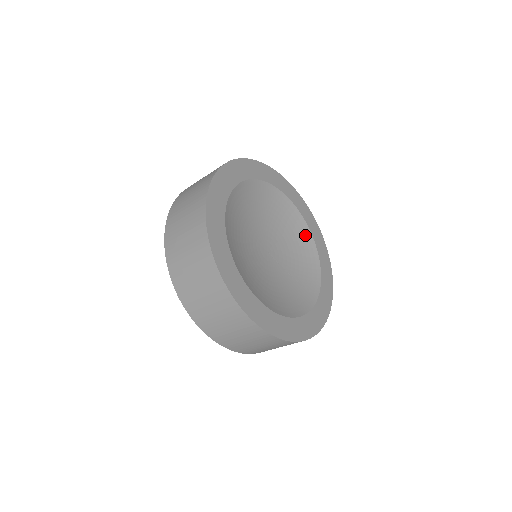
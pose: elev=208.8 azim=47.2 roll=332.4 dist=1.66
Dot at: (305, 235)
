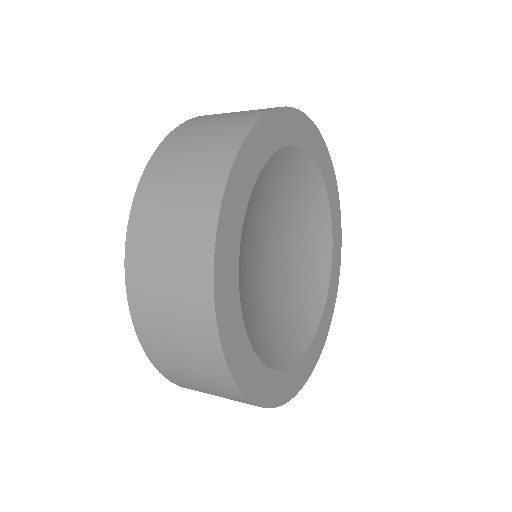
Dot at: (323, 275)
